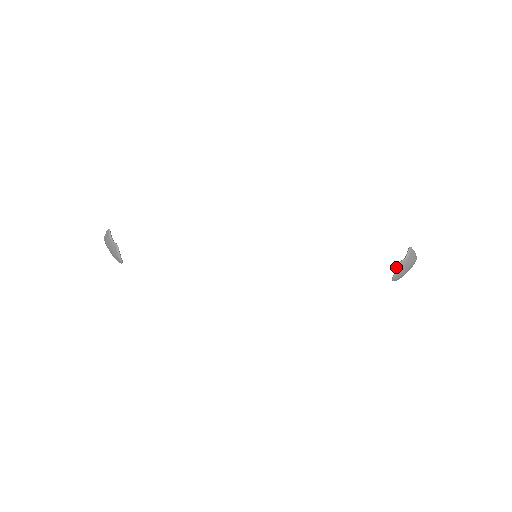
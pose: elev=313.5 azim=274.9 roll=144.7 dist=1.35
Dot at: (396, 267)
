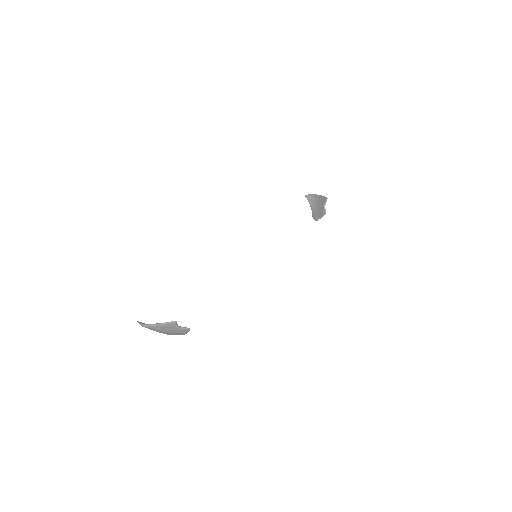
Dot at: occluded
